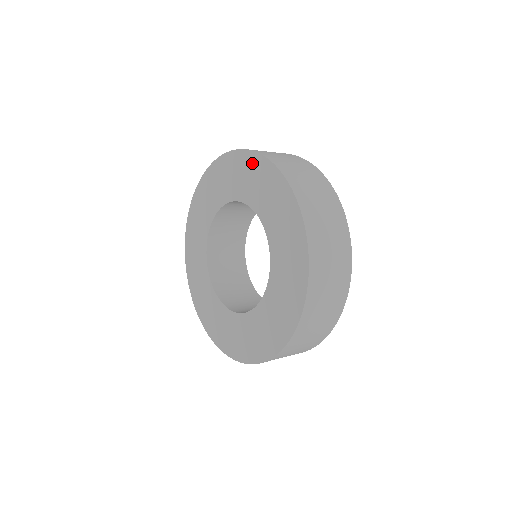
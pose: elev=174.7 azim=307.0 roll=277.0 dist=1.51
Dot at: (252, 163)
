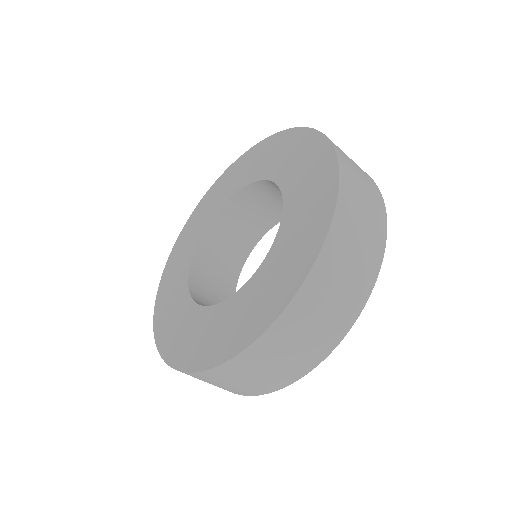
Dot at: (272, 143)
